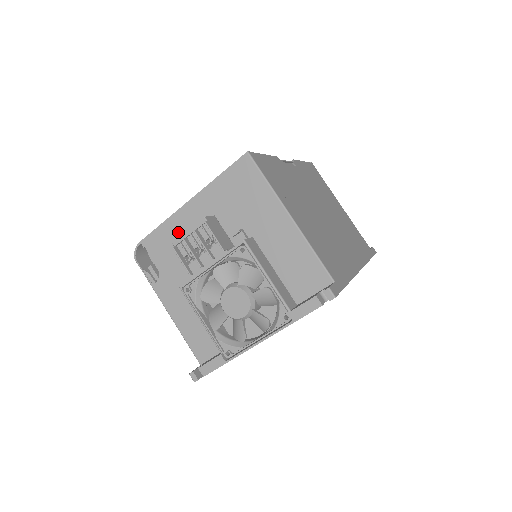
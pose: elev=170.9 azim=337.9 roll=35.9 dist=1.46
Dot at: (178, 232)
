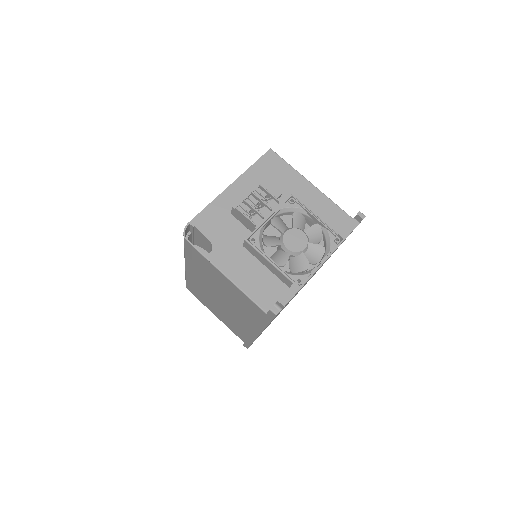
Dot at: (225, 208)
